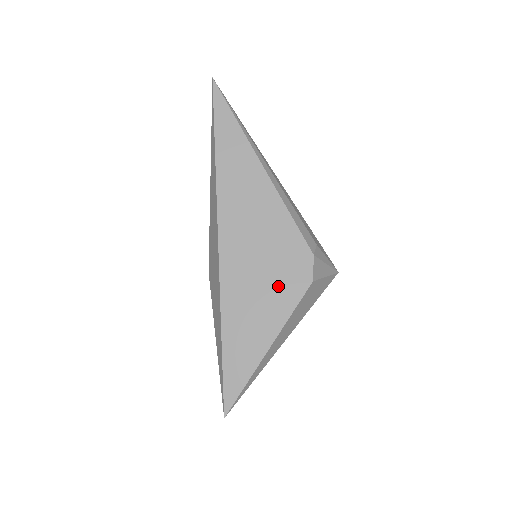
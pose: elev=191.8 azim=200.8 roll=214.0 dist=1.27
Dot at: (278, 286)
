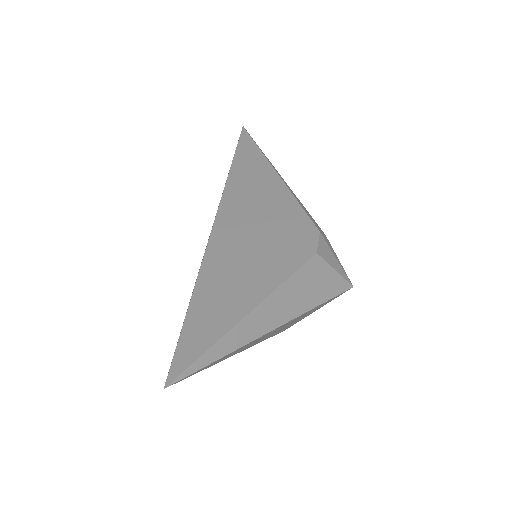
Dot at: (274, 254)
